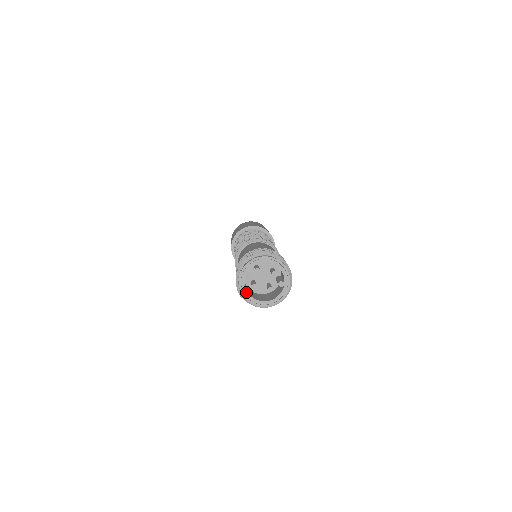
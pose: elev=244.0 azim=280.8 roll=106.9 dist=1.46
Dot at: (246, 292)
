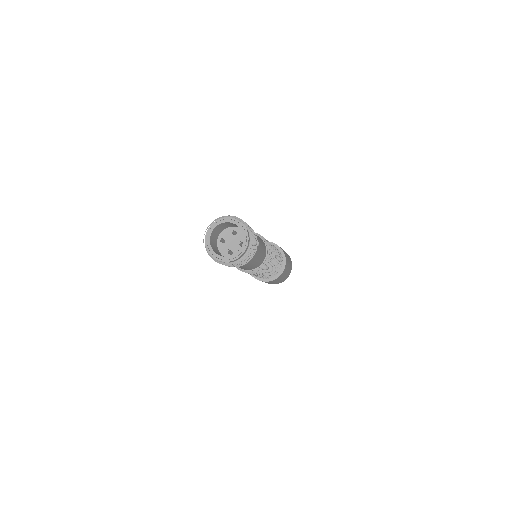
Dot at: (210, 235)
